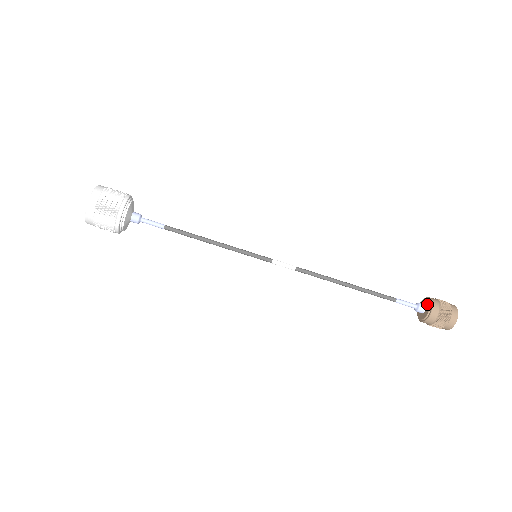
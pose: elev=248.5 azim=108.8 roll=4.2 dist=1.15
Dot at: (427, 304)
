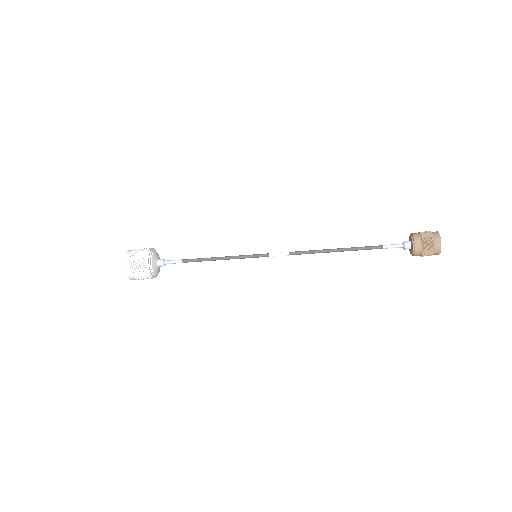
Dot at: (410, 239)
